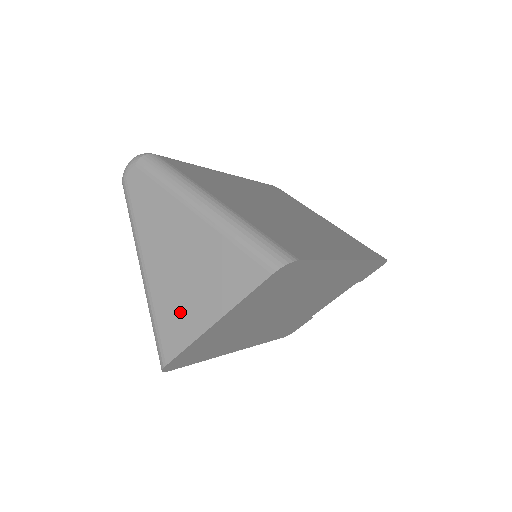
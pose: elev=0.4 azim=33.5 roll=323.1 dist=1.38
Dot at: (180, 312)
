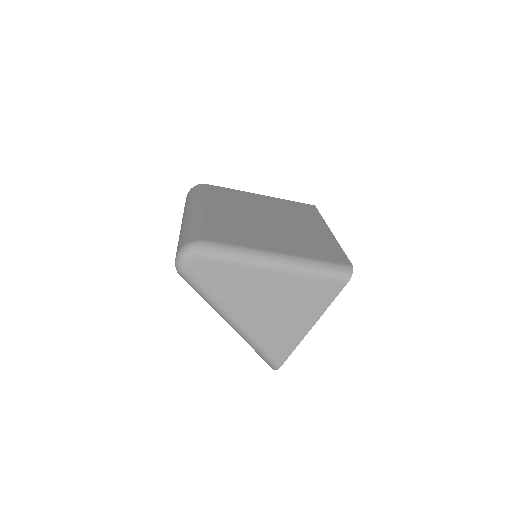
Dot at: (282, 333)
